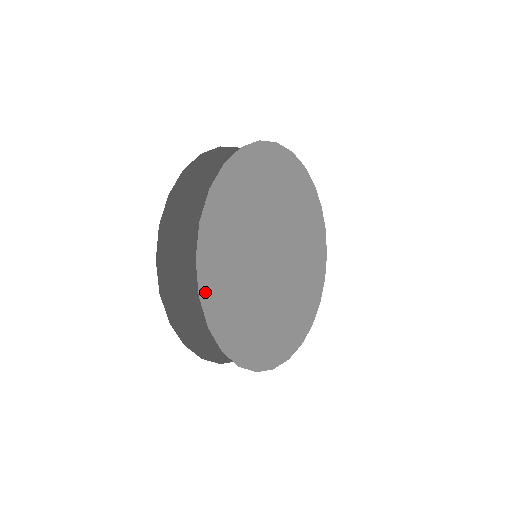
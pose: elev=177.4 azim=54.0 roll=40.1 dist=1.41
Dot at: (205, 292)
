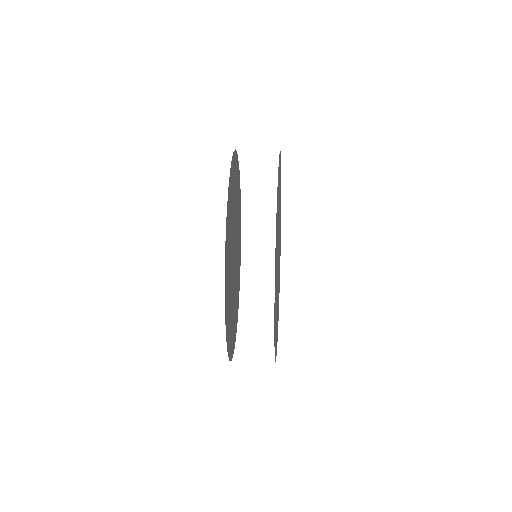
Dot at: (274, 337)
